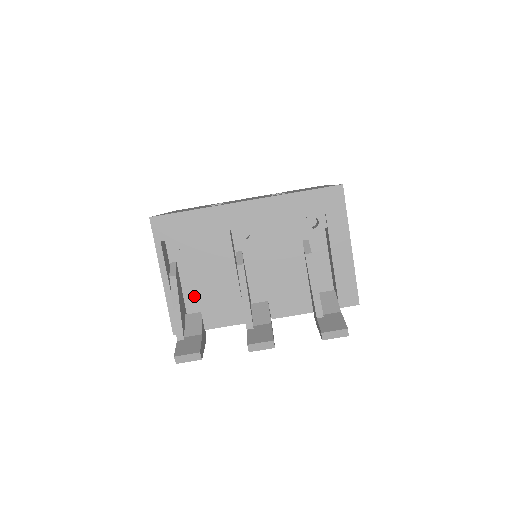
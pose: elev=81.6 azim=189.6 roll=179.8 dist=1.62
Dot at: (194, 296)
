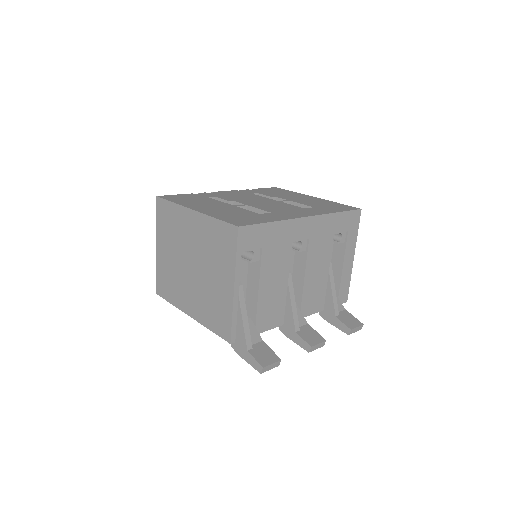
Dot at: occluded
